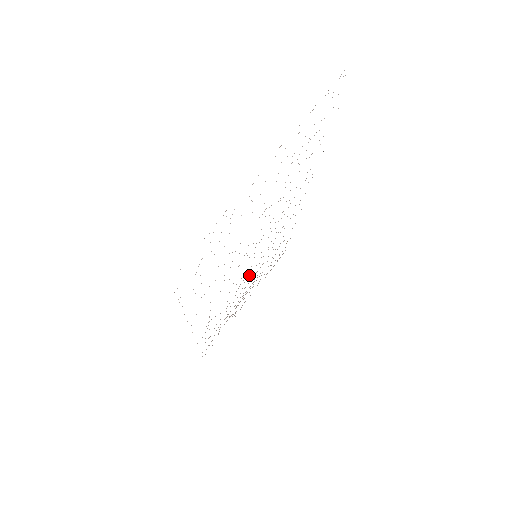
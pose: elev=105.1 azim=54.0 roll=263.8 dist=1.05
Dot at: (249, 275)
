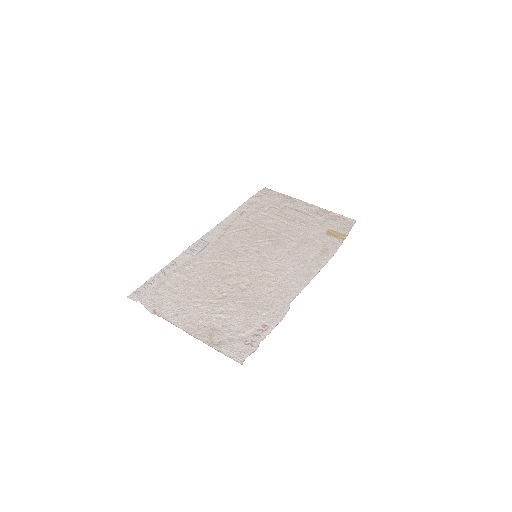
Dot at: (266, 240)
